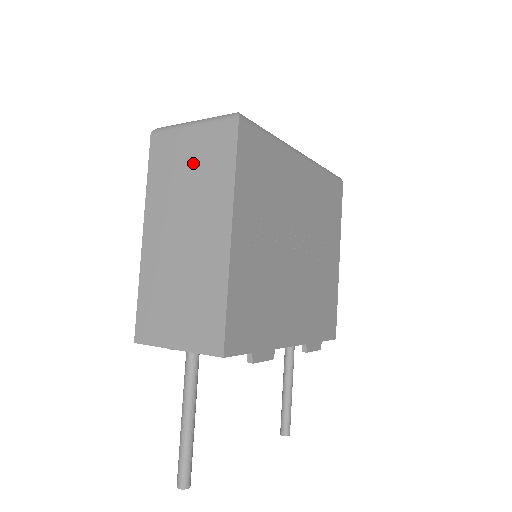
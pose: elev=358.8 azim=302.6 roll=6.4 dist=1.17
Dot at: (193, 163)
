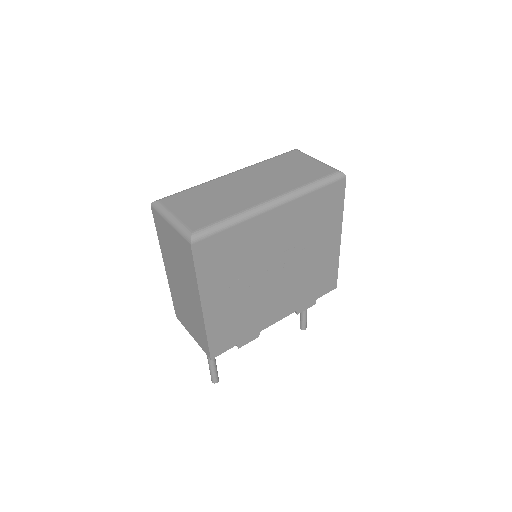
Dot at: (176, 249)
